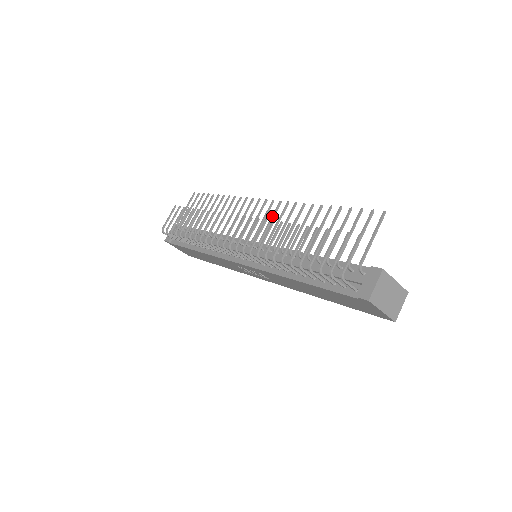
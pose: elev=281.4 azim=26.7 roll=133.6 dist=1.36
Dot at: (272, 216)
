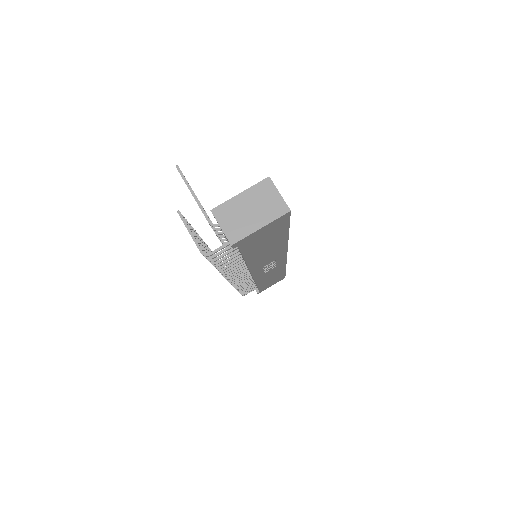
Dot at: occluded
